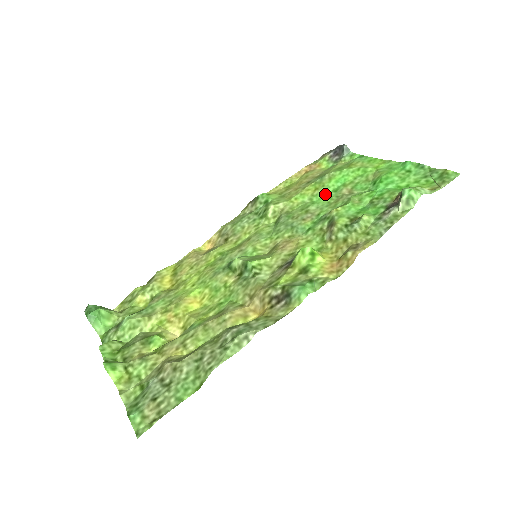
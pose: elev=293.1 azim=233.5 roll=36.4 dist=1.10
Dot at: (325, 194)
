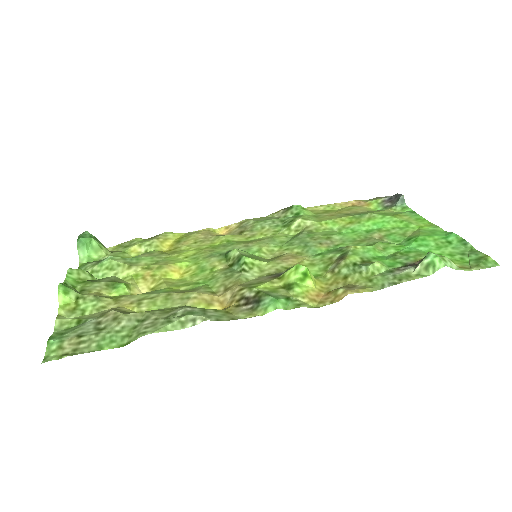
Dot at: (356, 230)
